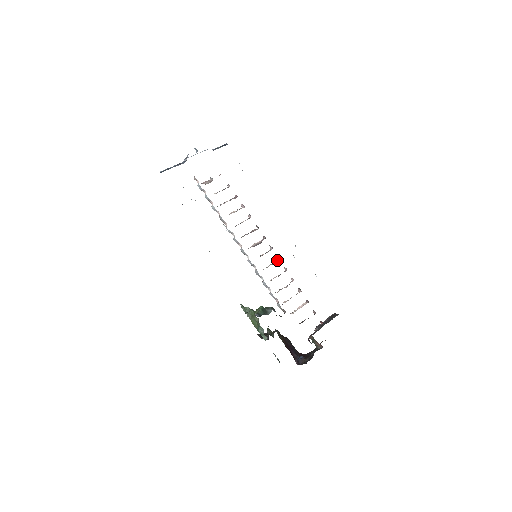
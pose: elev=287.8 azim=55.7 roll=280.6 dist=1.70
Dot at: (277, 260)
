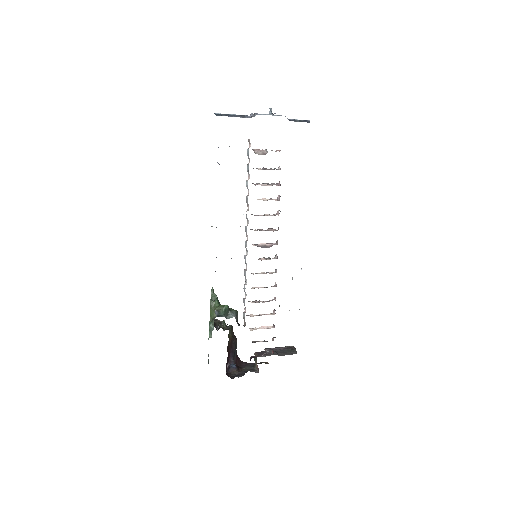
Dot at: (274, 272)
